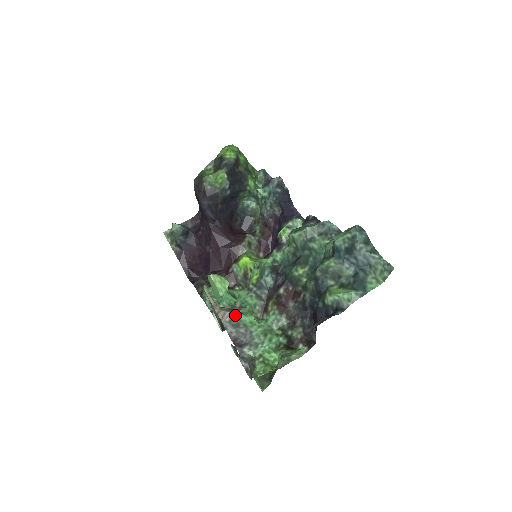
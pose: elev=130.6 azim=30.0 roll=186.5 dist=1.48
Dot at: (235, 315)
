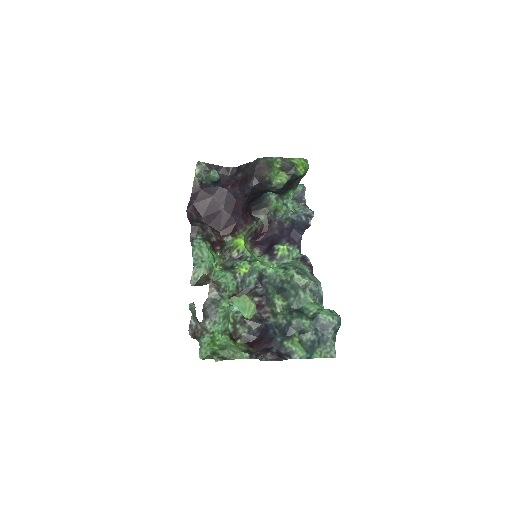
Dot at: (220, 298)
